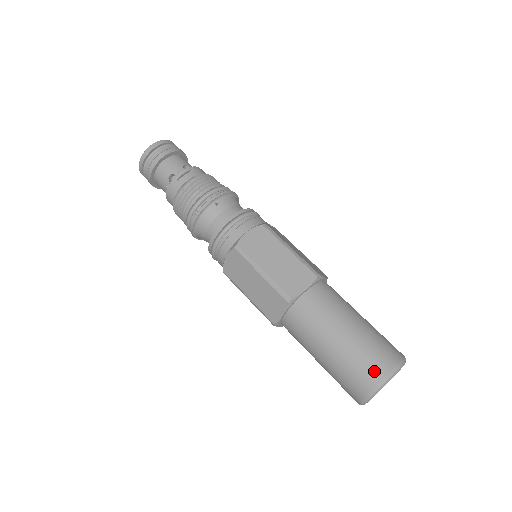
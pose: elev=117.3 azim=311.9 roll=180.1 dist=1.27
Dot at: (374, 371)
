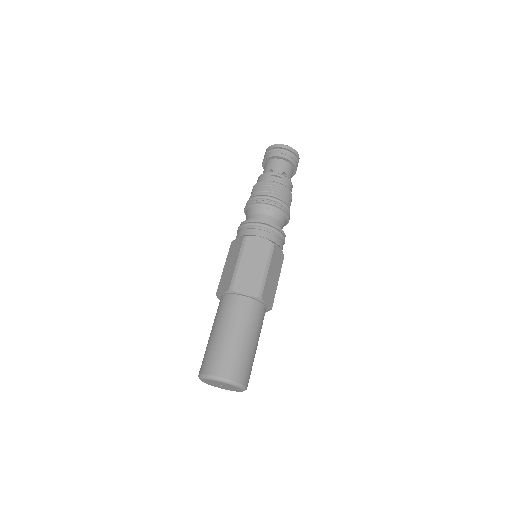
Dot at: (218, 367)
